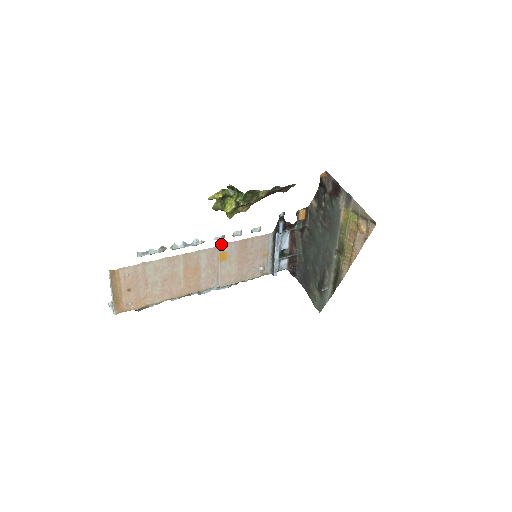
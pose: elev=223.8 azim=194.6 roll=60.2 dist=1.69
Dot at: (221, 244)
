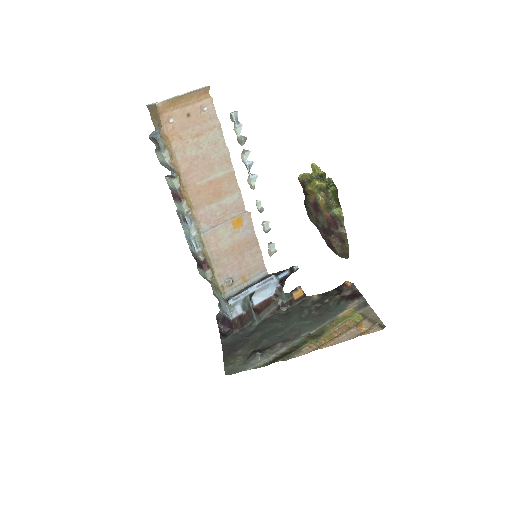
Dot at: (250, 214)
